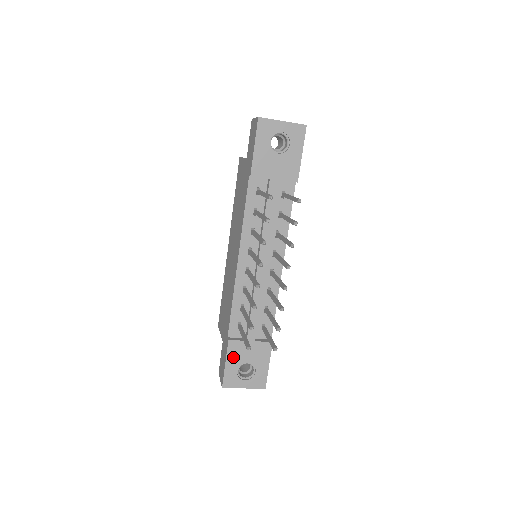
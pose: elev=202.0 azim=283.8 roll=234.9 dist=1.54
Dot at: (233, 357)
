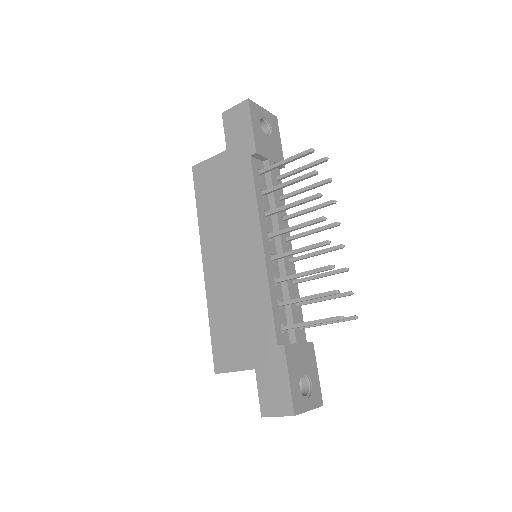
Dot at: (292, 368)
